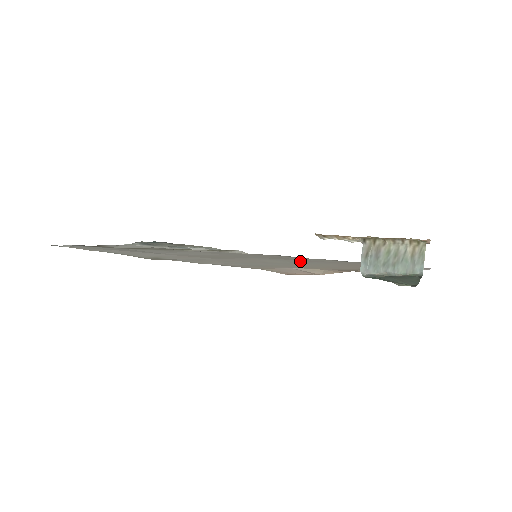
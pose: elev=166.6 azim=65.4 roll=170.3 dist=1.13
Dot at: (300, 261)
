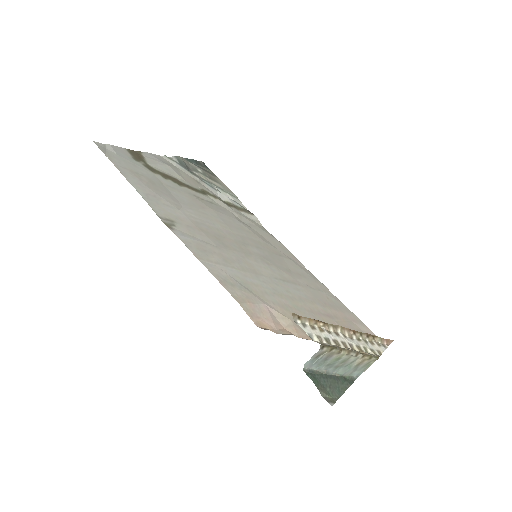
Dot at: (289, 279)
